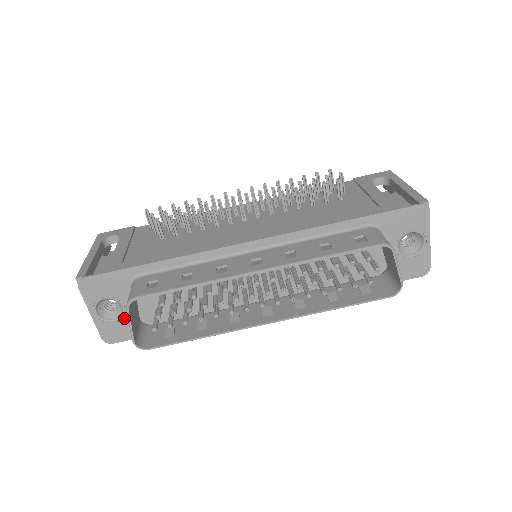
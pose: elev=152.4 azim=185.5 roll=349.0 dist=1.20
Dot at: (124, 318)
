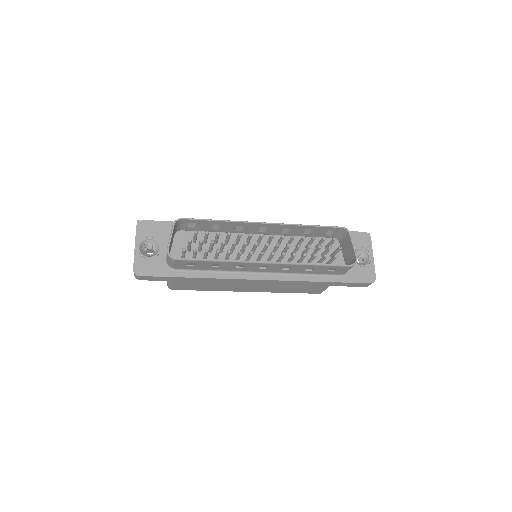
Dot at: (157, 257)
